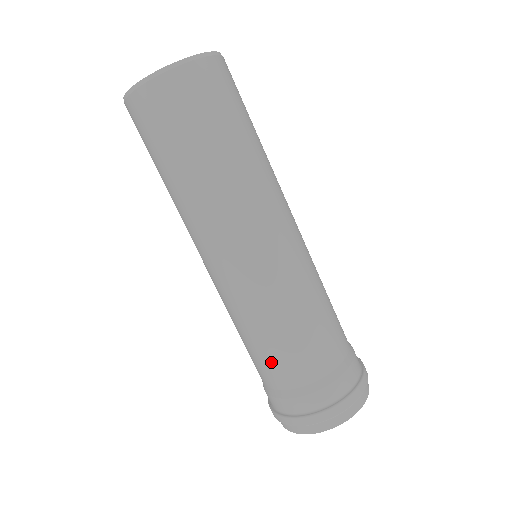
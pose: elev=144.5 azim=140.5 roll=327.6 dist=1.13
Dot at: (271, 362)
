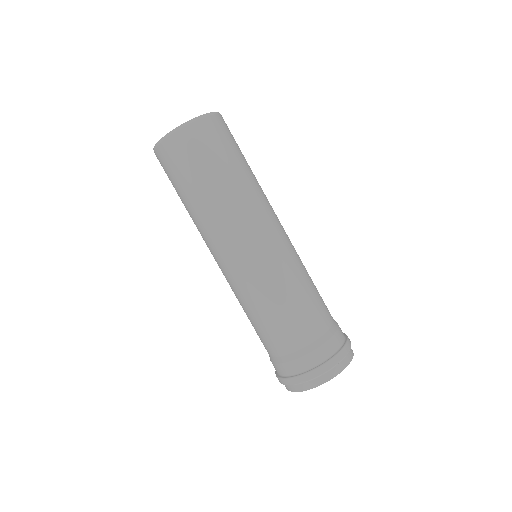
Dot at: (284, 329)
